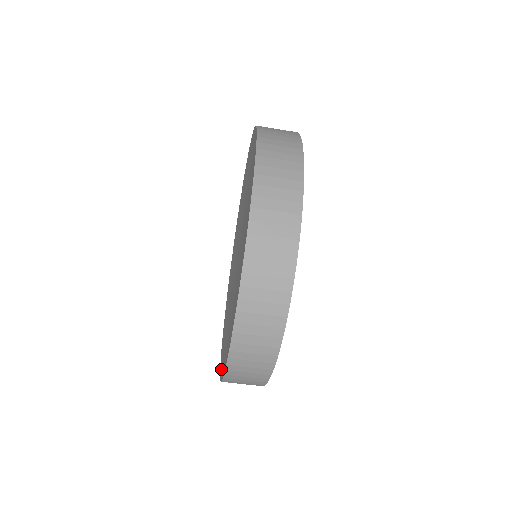
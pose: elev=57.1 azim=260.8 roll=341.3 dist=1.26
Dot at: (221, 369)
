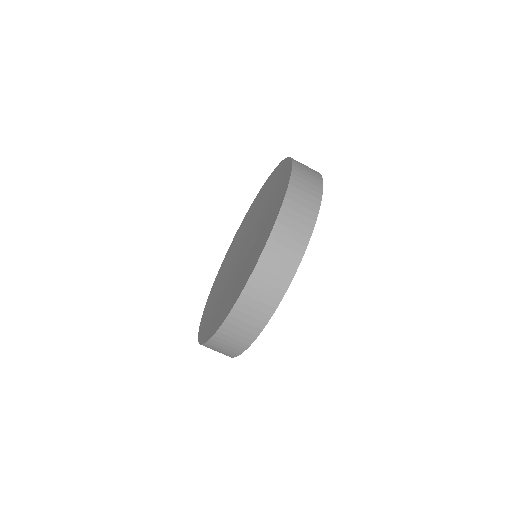
Dot at: (207, 336)
